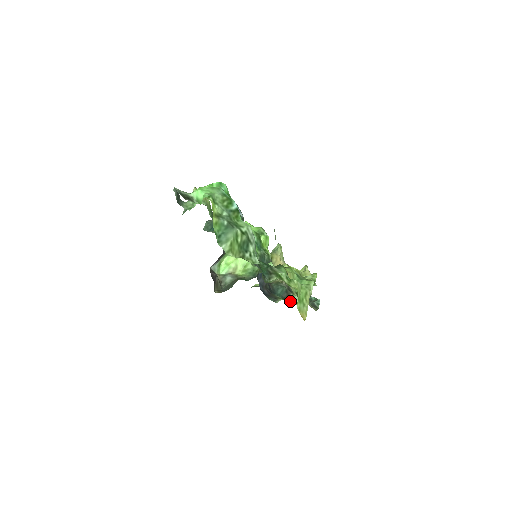
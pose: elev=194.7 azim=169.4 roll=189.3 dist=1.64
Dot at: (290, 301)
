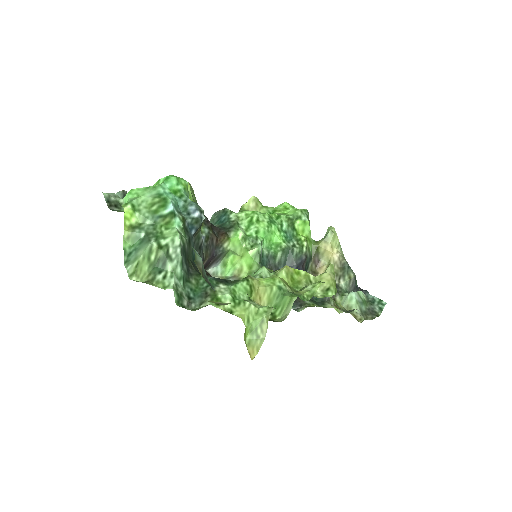
Dot at: (329, 307)
